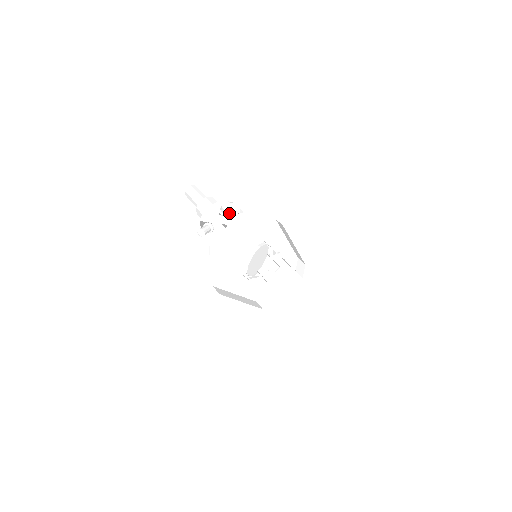
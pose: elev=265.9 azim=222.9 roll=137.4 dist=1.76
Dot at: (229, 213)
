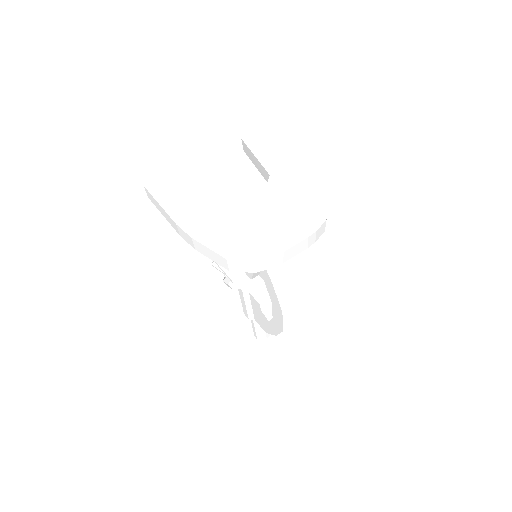
Dot at: occluded
